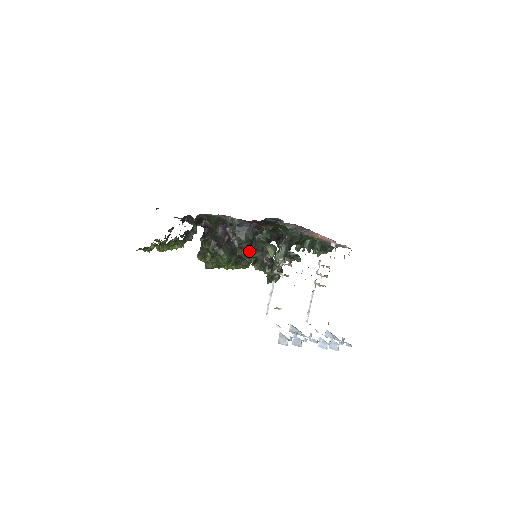
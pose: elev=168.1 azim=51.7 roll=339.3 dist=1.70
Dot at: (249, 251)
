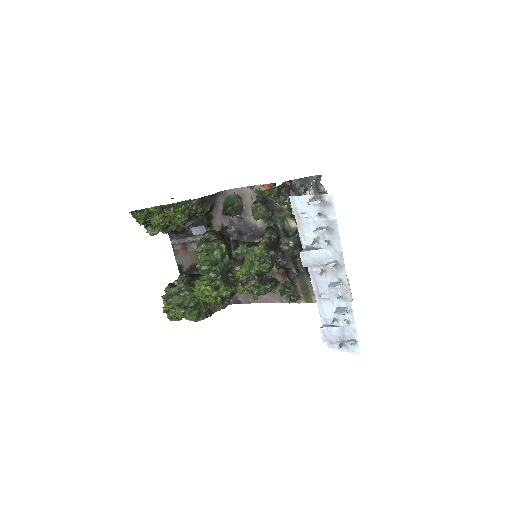
Dot at: (253, 244)
